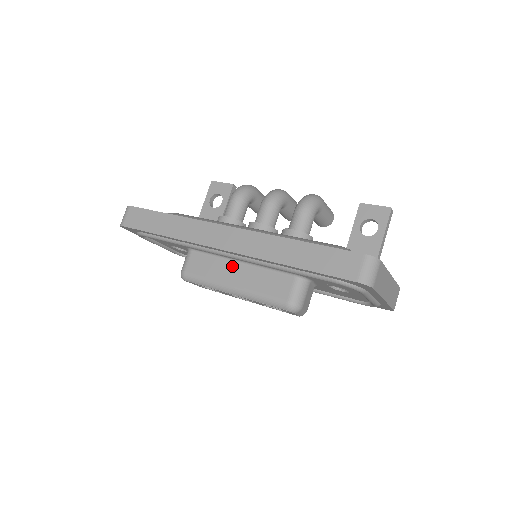
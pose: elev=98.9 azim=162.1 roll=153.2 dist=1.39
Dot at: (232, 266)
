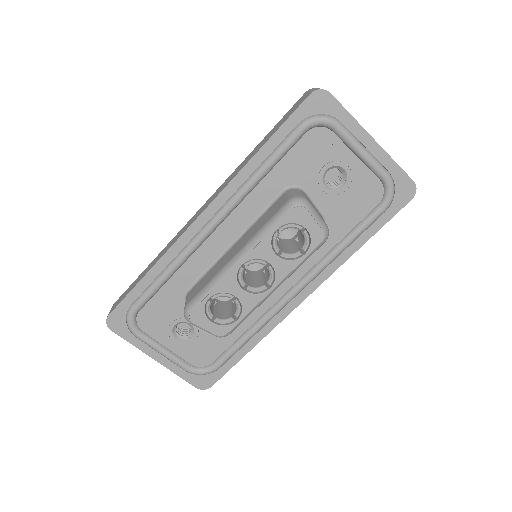
Dot at: (228, 252)
